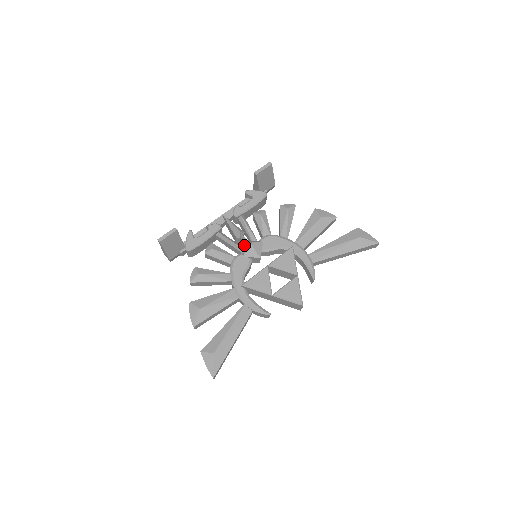
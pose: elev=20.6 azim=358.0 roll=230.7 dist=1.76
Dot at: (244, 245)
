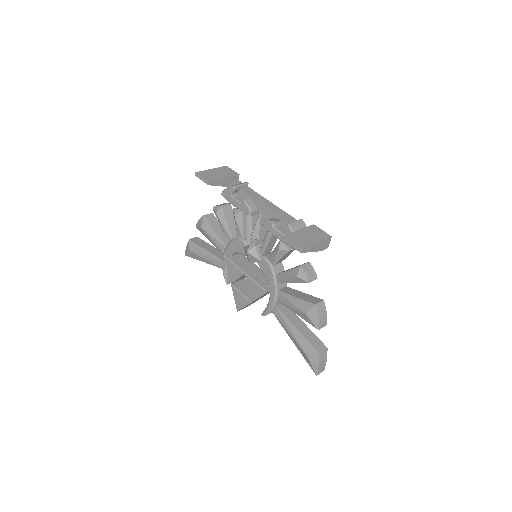
Dot at: occluded
